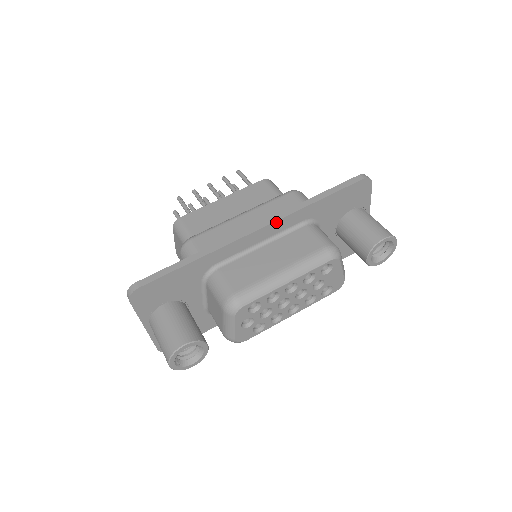
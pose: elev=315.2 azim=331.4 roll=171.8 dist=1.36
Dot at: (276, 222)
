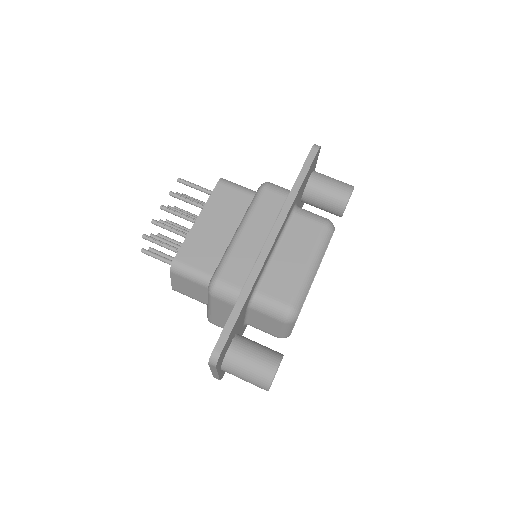
Dot at: (282, 226)
